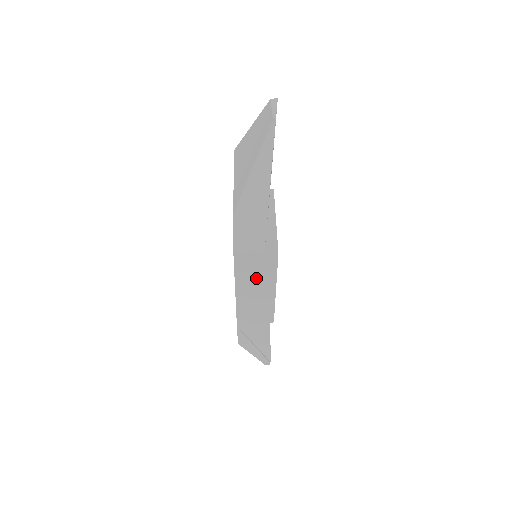
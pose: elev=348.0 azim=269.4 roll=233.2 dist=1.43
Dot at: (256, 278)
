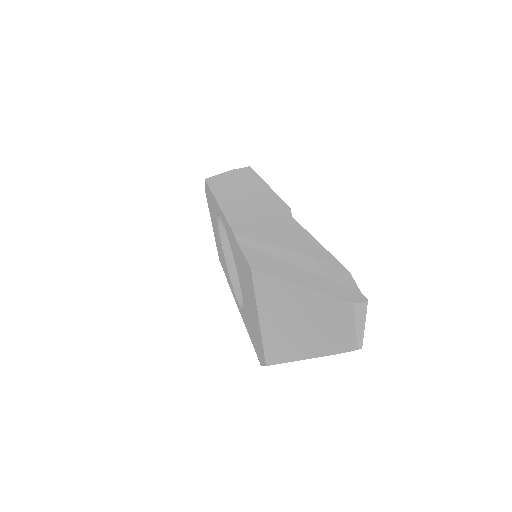
Dot at: occluded
